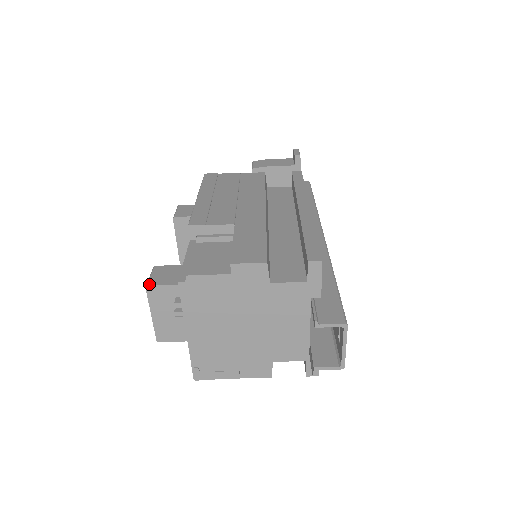
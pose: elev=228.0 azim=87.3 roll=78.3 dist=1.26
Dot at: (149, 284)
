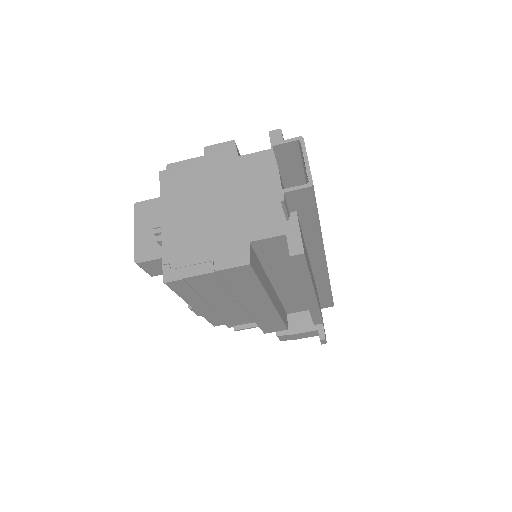
Dot at: (138, 203)
